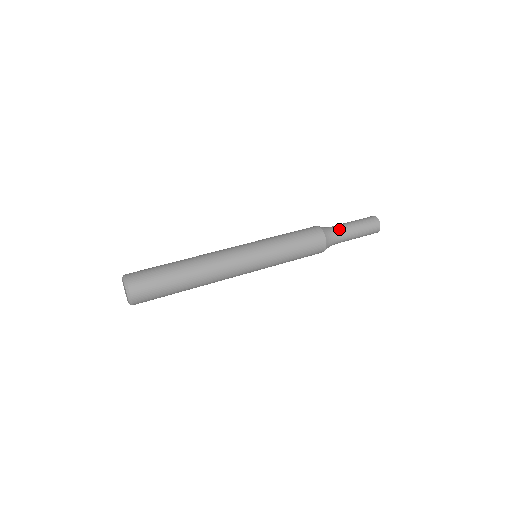
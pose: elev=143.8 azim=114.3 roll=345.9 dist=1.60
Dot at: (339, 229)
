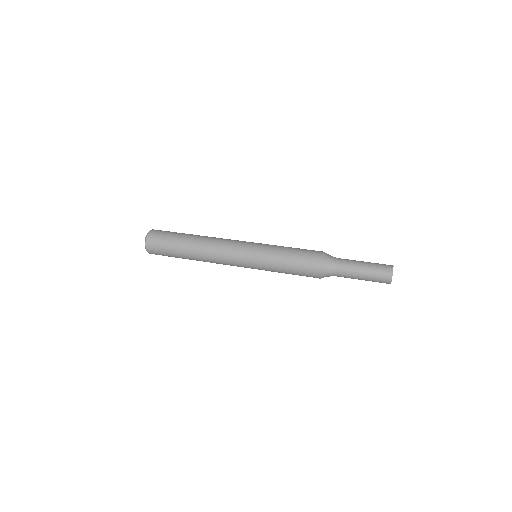
Dot at: (342, 267)
